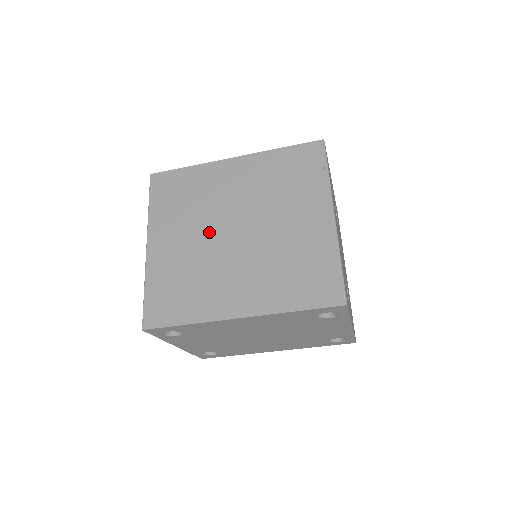
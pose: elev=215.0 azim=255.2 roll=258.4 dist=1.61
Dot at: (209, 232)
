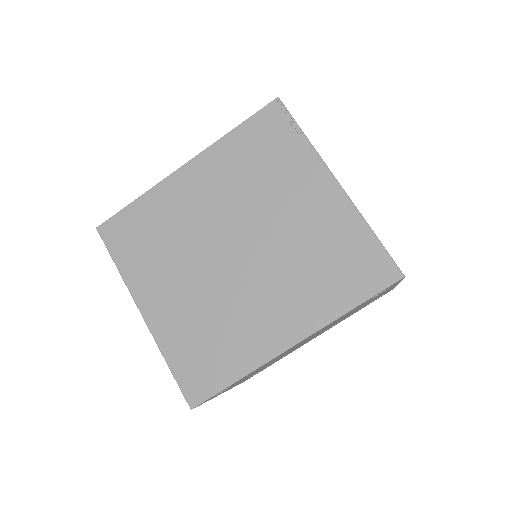
Dot at: (205, 265)
